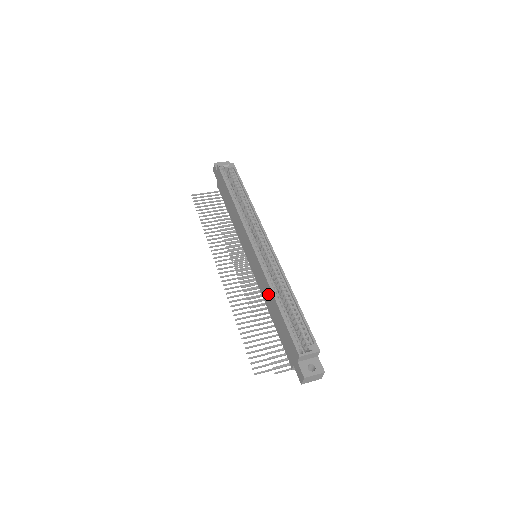
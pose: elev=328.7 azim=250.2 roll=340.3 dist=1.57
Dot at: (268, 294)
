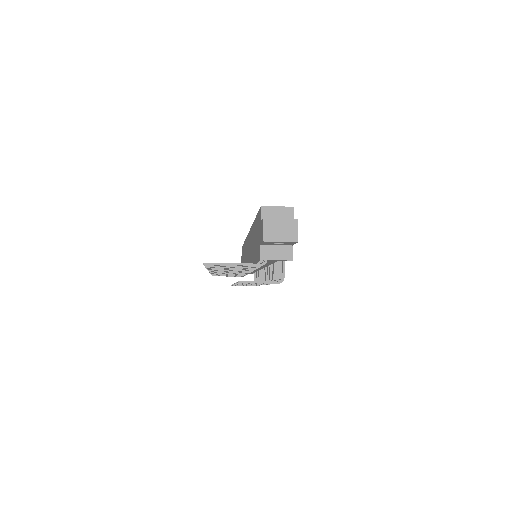
Dot at: (252, 238)
